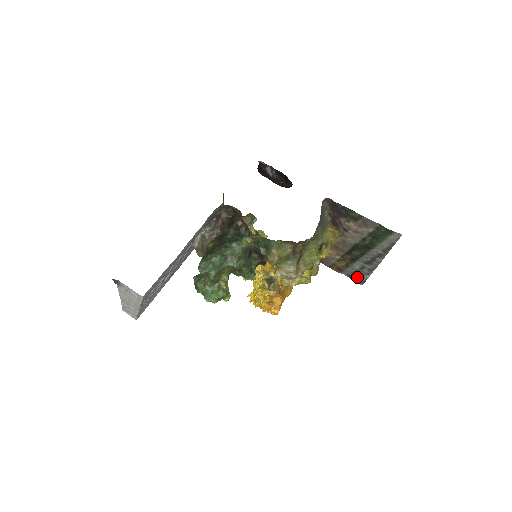
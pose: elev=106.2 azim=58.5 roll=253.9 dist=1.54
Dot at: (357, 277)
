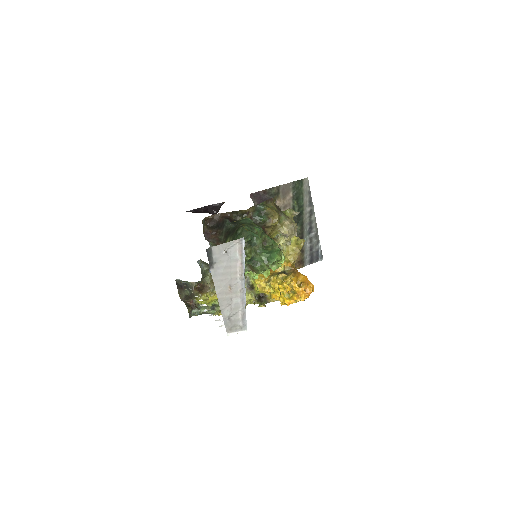
Dot at: (315, 255)
